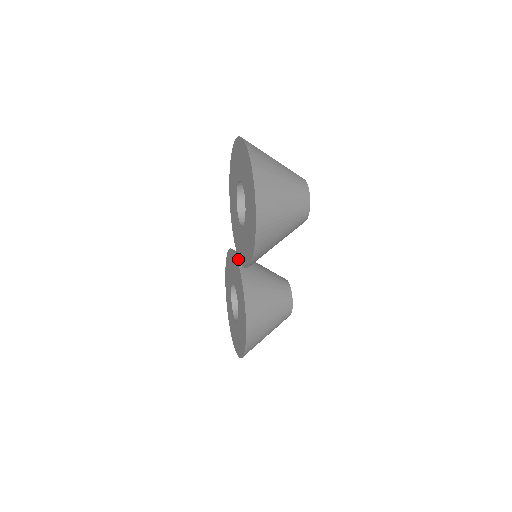
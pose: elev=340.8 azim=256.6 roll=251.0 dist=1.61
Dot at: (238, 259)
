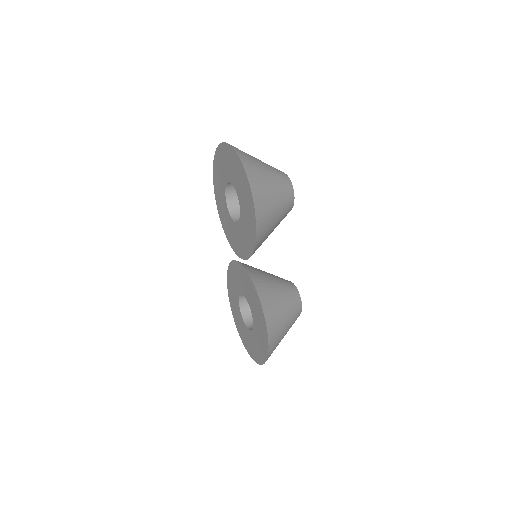
Dot at: (240, 263)
